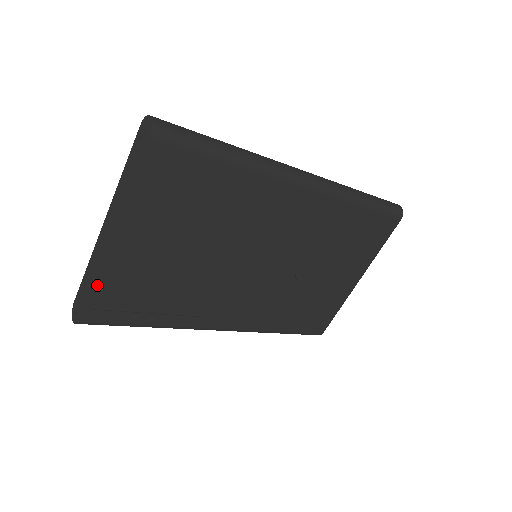
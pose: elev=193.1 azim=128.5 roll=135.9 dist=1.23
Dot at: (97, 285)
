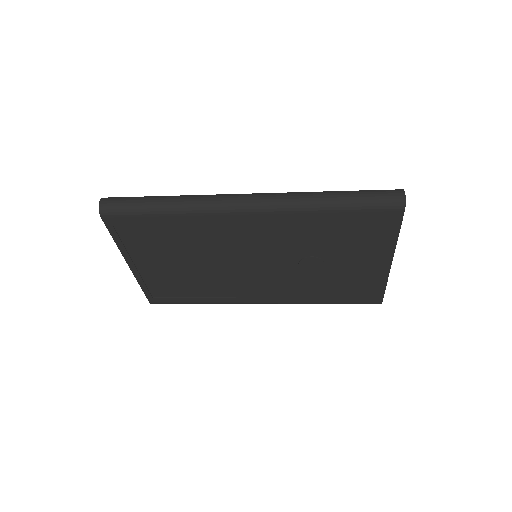
Dot at: (144, 287)
